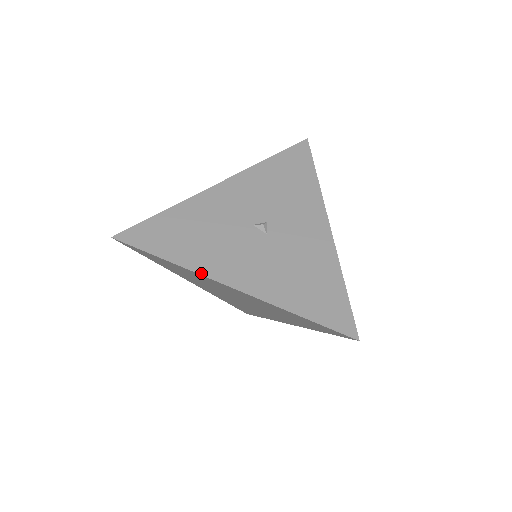
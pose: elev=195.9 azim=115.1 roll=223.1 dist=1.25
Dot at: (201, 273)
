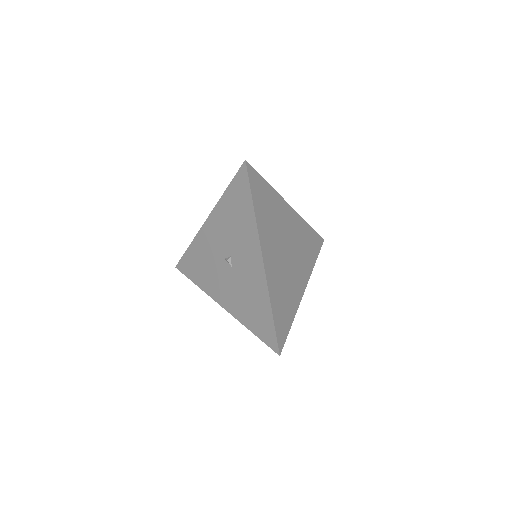
Dot at: (209, 295)
